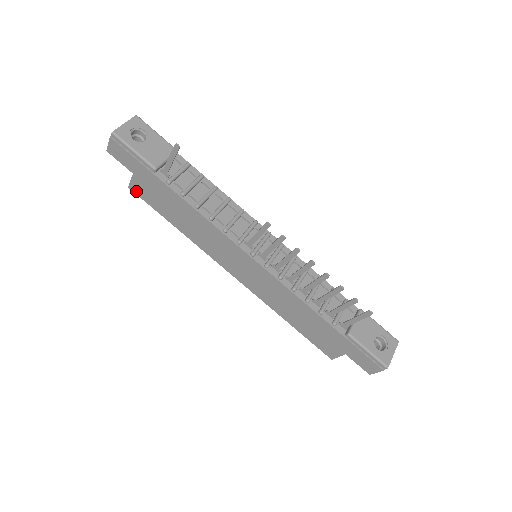
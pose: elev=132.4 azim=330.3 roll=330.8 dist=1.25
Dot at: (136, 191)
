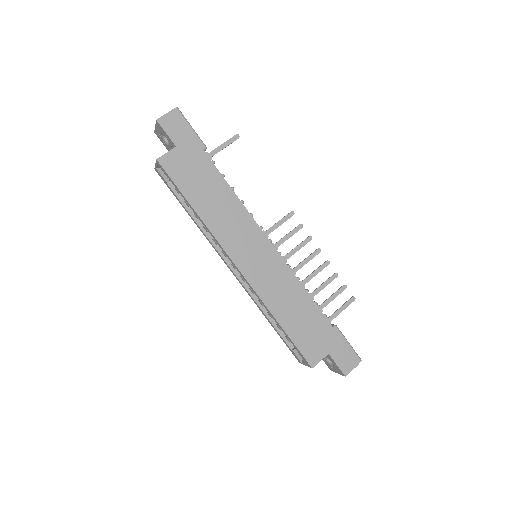
Dot at: (165, 165)
